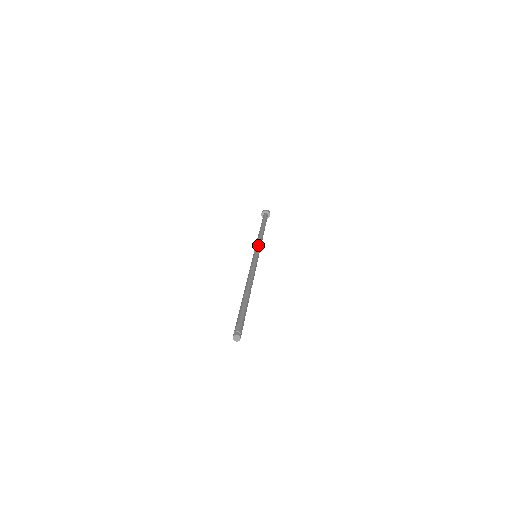
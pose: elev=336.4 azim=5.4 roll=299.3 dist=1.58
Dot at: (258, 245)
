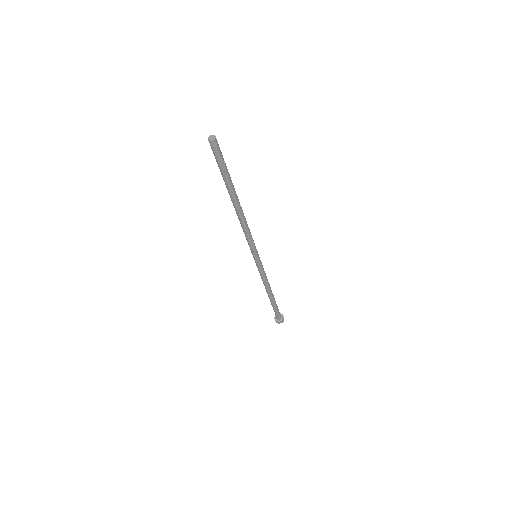
Dot at: (262, 265)
